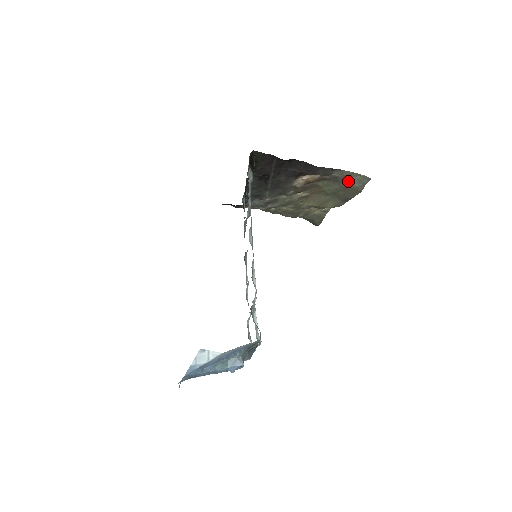
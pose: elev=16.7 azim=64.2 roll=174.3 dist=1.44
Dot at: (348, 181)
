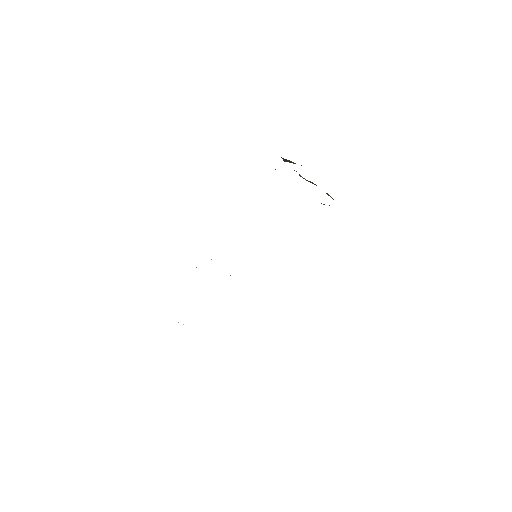
Dot at: occluded
